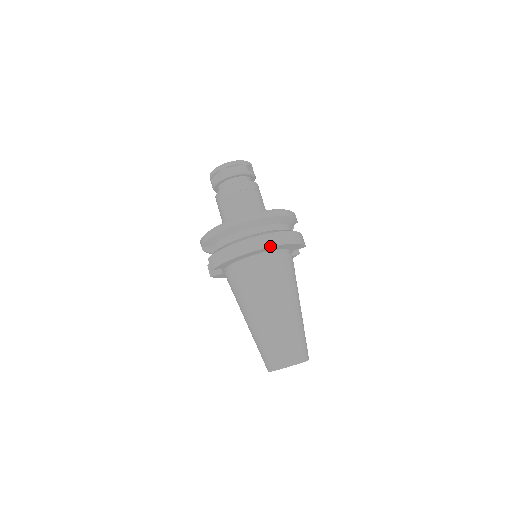
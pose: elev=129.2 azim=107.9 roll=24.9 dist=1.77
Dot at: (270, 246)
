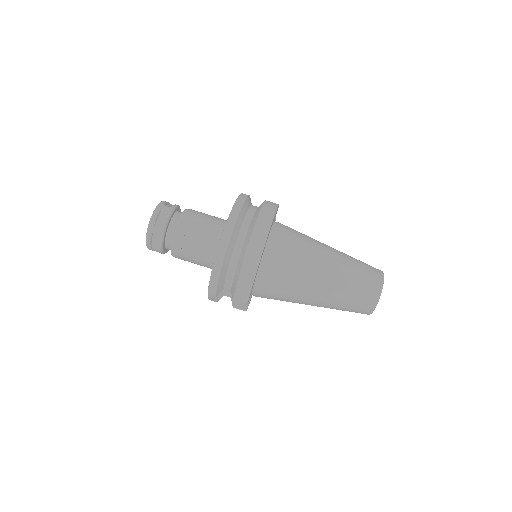
Dot at: (268, 233)
